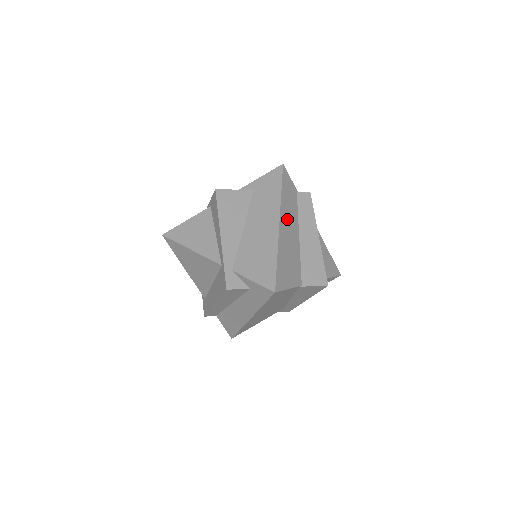
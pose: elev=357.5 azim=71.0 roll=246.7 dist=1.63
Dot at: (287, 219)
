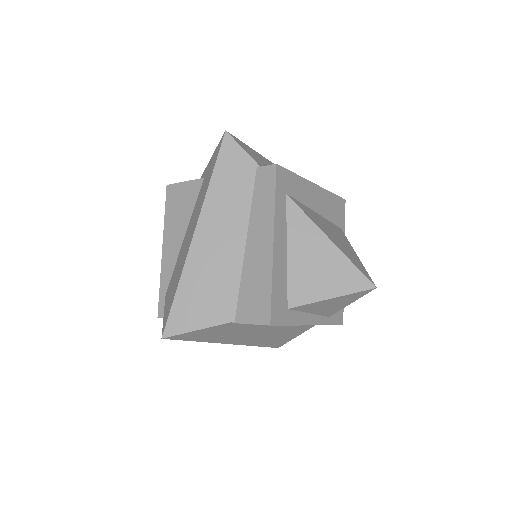
Dot at: (217, 222)
